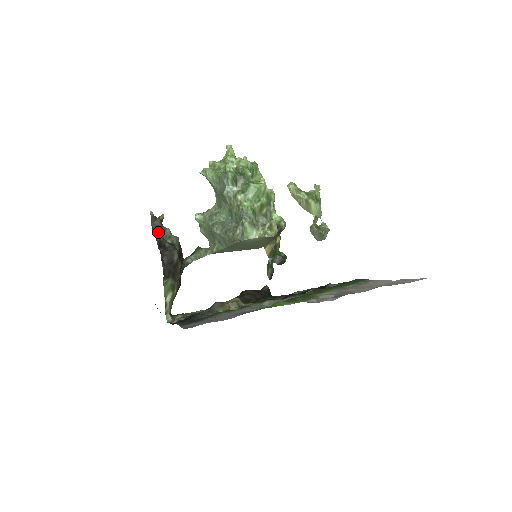
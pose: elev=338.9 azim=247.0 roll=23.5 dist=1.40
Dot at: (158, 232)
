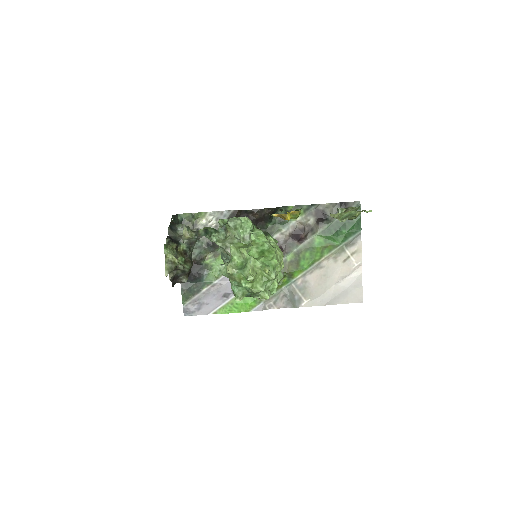
Dot at: (172, 271)
